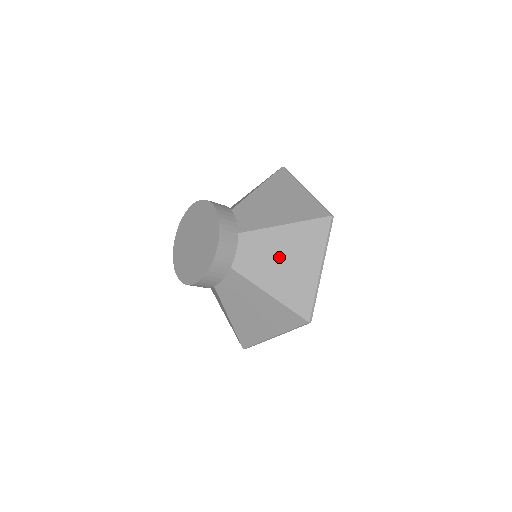
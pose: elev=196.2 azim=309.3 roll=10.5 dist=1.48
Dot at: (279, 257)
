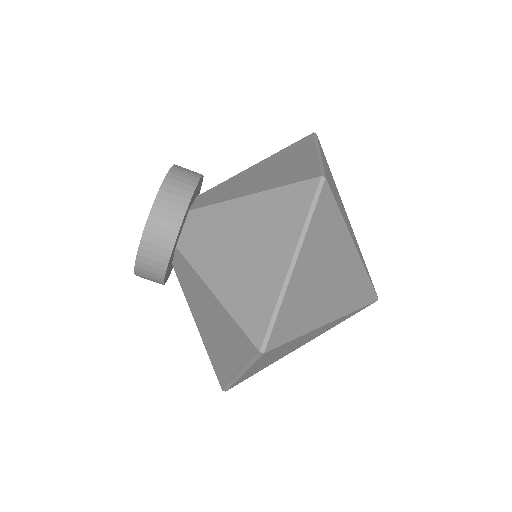
Dot at: (261, 173)
